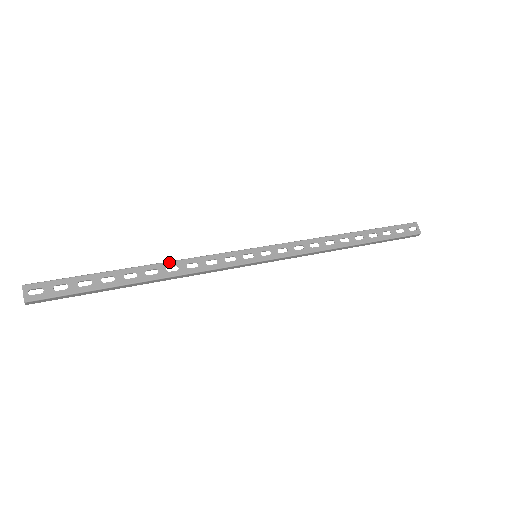
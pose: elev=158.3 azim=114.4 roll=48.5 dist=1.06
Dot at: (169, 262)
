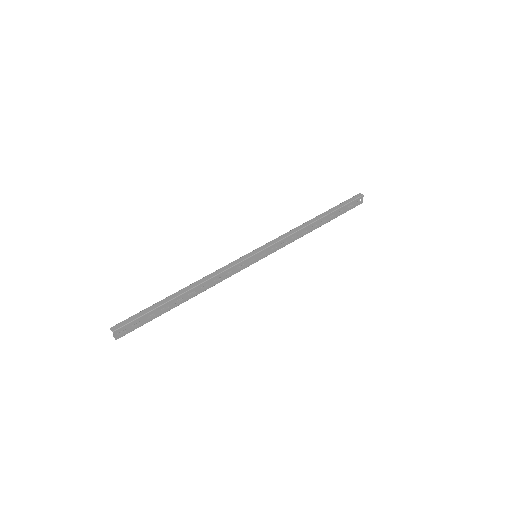
Dot at: (203, 283)
